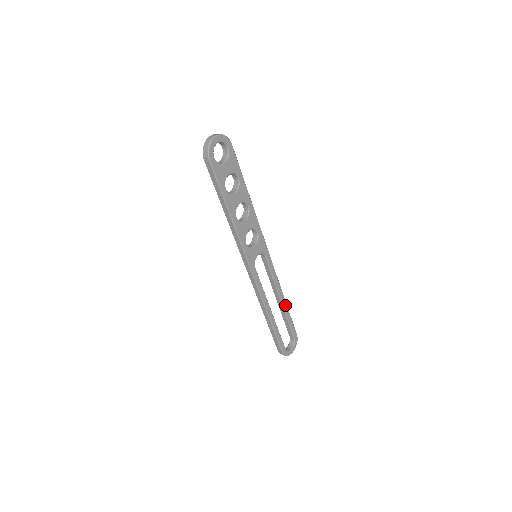
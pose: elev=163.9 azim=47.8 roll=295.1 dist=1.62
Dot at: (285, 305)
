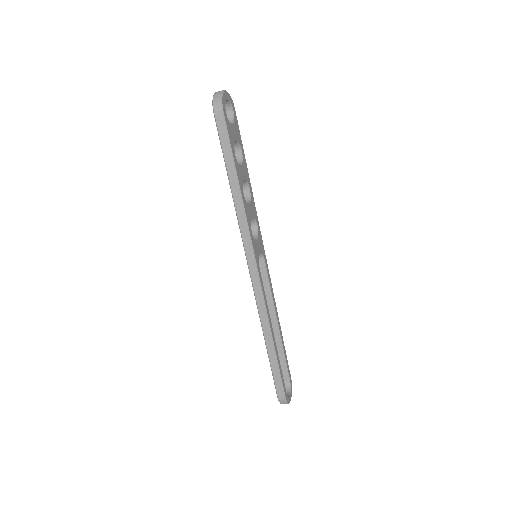
Dot at: (280, 331)
